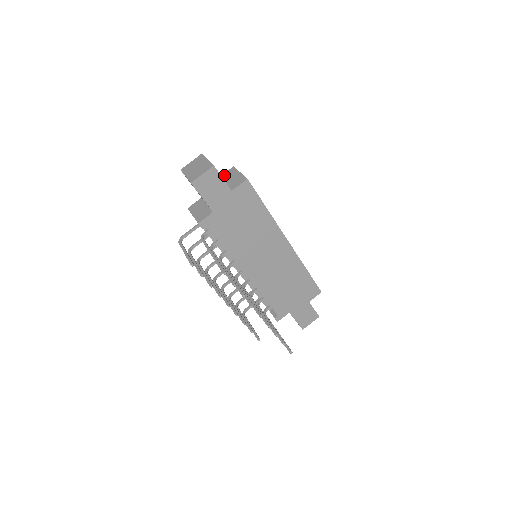
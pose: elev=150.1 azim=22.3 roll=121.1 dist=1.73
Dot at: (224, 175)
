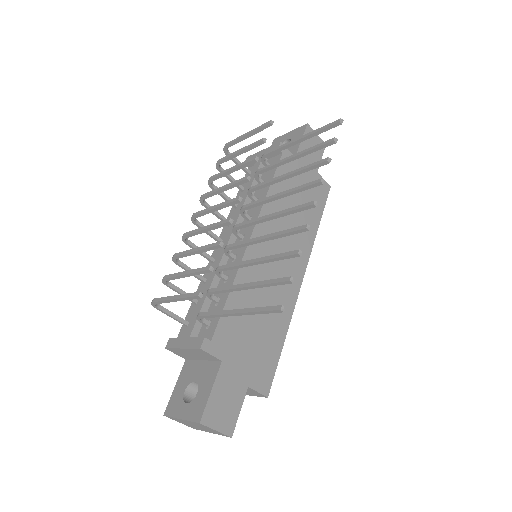
Dot at: occluded
